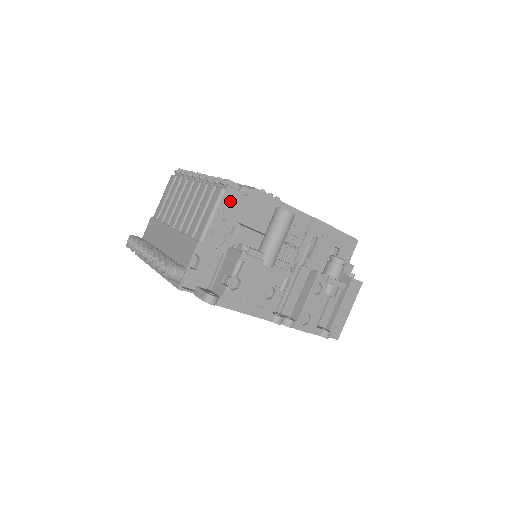
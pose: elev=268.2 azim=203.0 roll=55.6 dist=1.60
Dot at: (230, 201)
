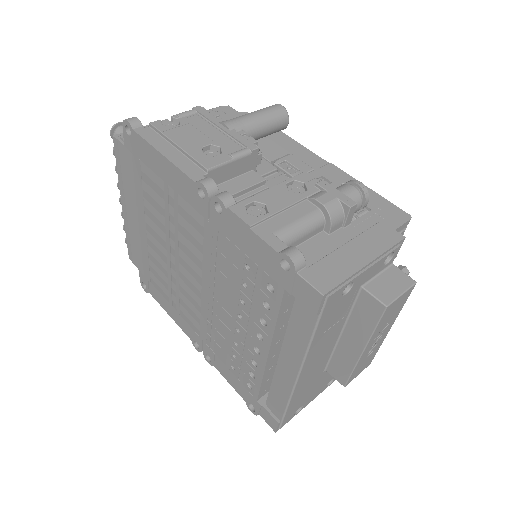
Dot at: (224, 113)
